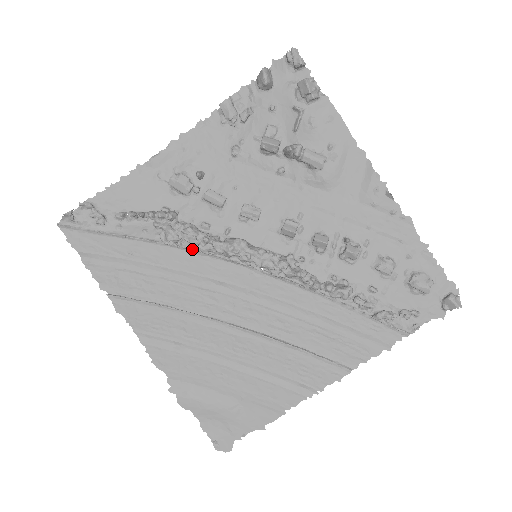
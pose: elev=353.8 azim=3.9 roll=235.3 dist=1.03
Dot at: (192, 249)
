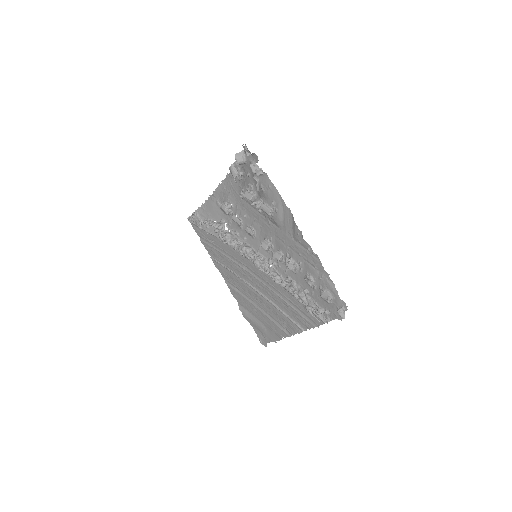
Dot at: (230, 246)
